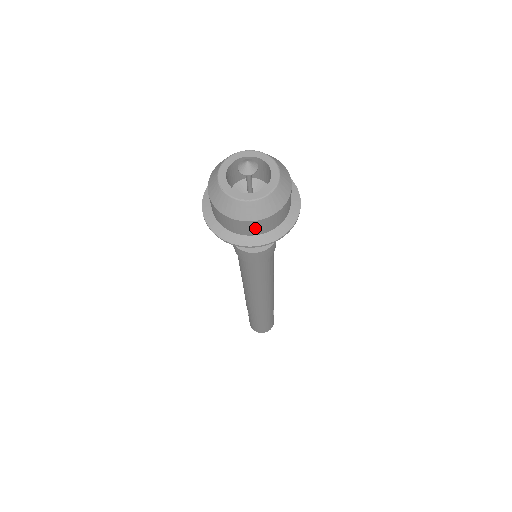
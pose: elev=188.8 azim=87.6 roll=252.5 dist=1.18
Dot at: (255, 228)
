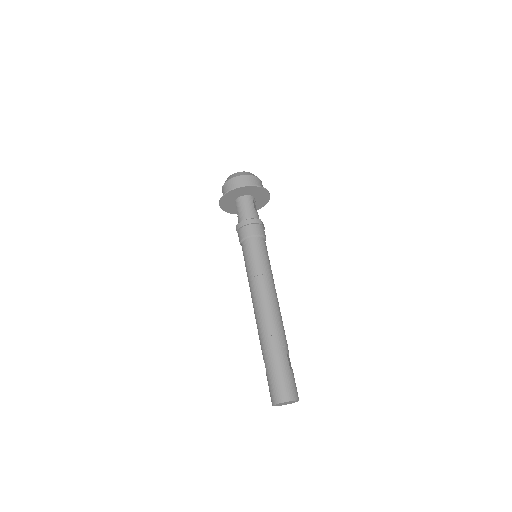
Dot at: (240, 182)
